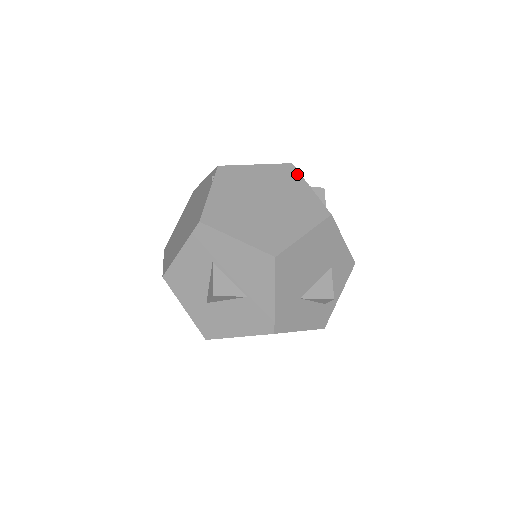
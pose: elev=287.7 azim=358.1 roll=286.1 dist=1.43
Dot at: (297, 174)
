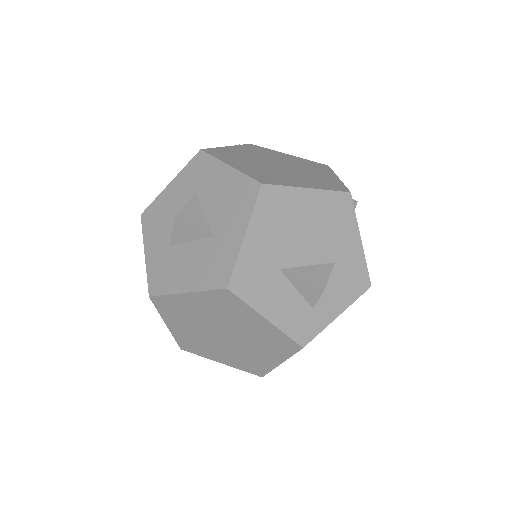
Dot at: (329, 169)
